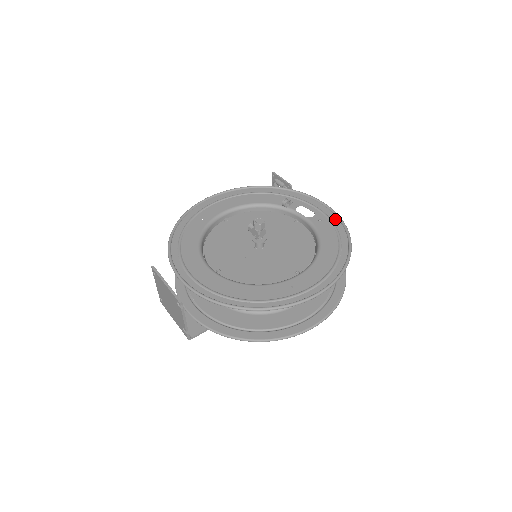
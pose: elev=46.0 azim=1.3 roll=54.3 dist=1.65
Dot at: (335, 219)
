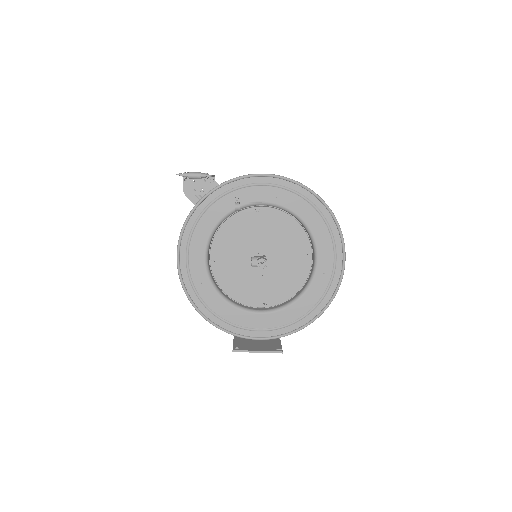
Dot at: (285, 183)
